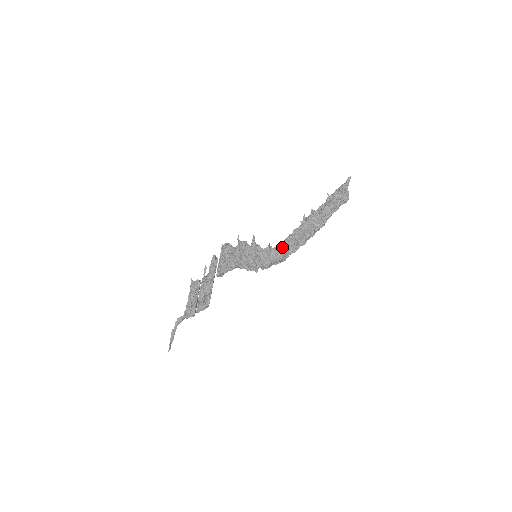
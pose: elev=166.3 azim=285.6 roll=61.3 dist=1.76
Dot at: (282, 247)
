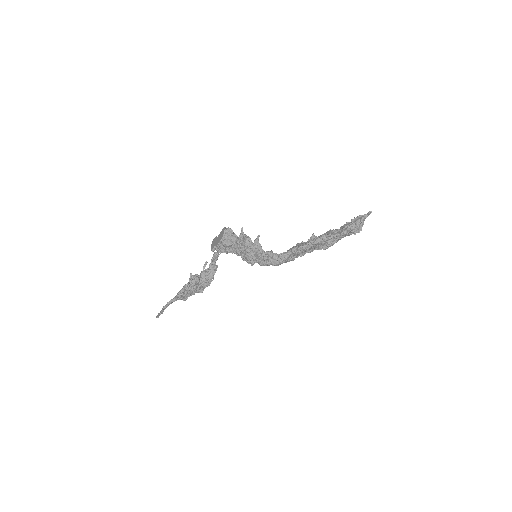
Dot at: (283, 258)
